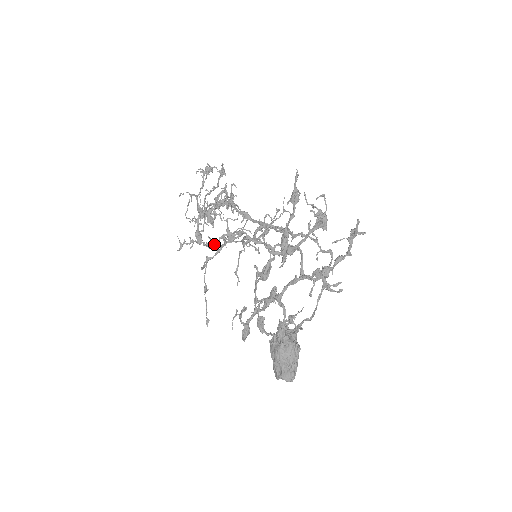
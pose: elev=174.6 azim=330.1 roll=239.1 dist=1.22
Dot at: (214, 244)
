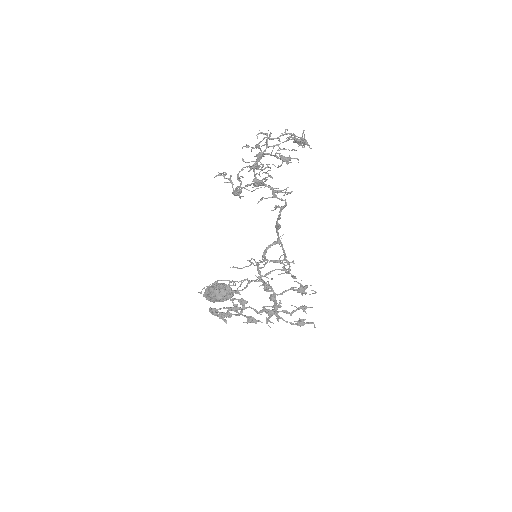
Dot at: (241, 184)
